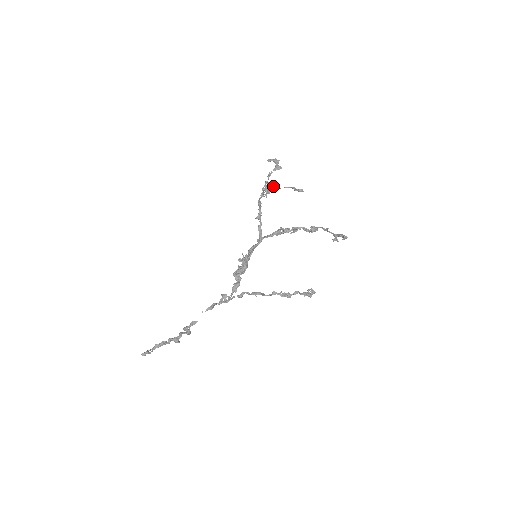
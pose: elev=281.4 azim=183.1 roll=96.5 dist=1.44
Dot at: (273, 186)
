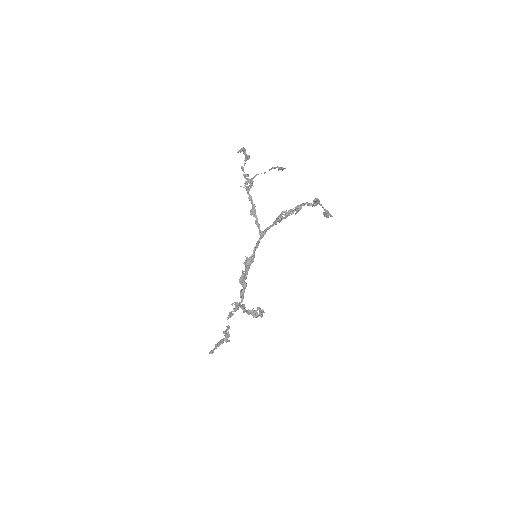
Dot at: (256, 174)
